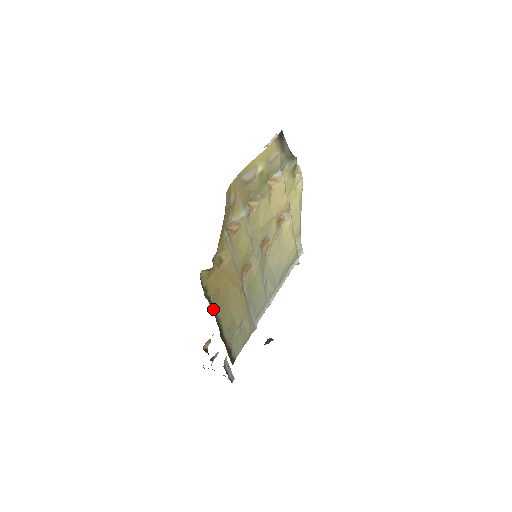
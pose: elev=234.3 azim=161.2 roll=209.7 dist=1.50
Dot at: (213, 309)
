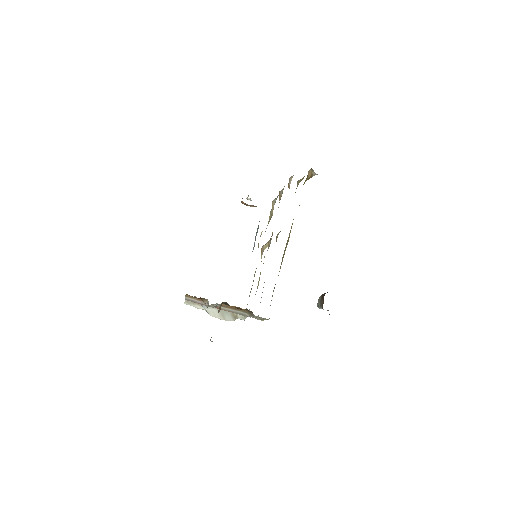
Dot at: occluded
